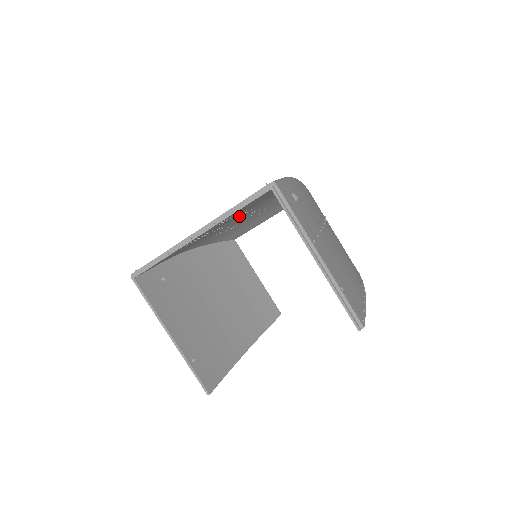
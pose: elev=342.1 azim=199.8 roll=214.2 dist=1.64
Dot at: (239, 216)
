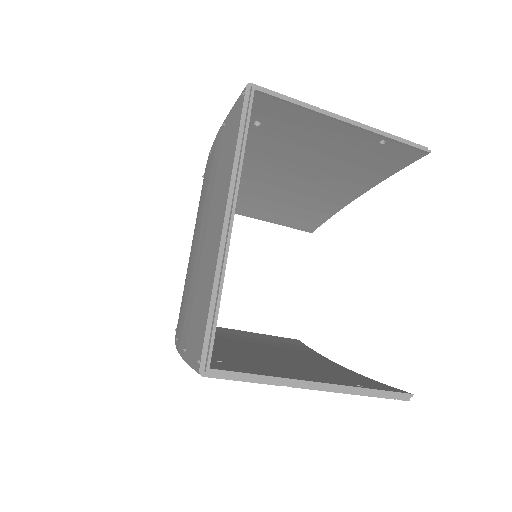
Dot at: occluded
